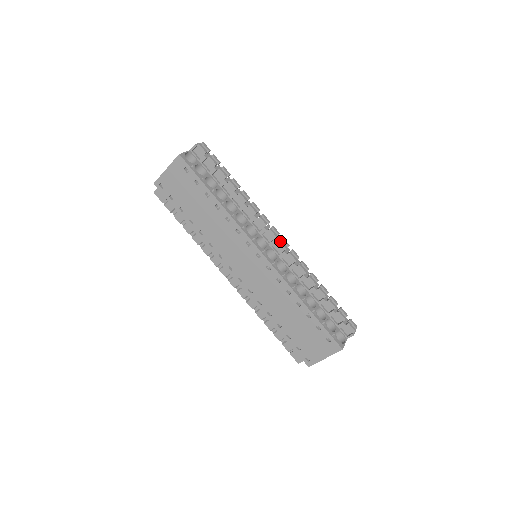
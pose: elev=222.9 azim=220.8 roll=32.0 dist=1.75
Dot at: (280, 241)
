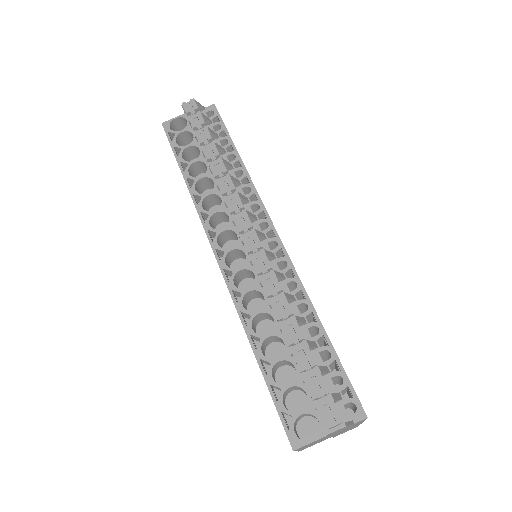
Dot at: (242, 239)
